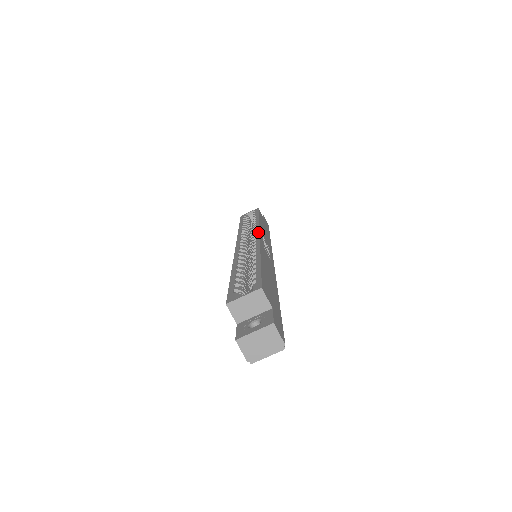
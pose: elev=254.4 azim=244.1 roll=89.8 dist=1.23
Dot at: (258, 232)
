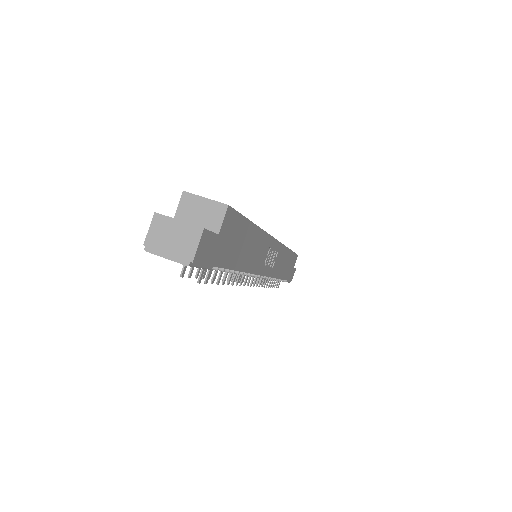
Dot at: occluded
